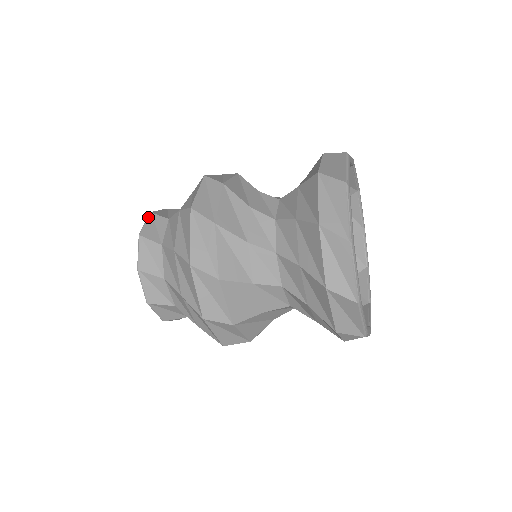
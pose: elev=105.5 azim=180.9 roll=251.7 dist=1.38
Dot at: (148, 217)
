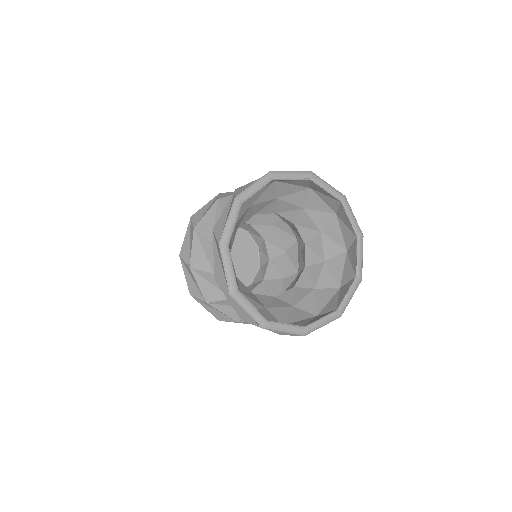
Dot at: occluded
